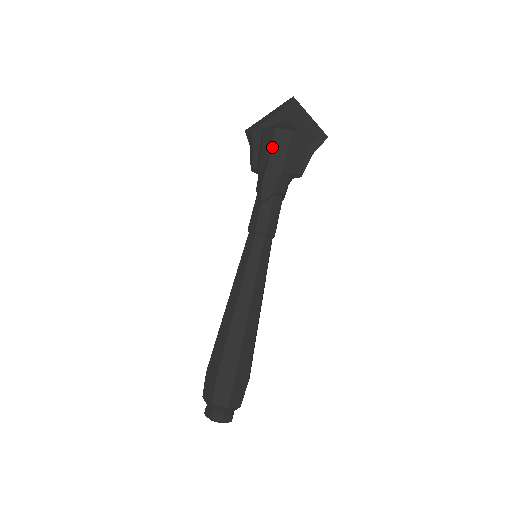
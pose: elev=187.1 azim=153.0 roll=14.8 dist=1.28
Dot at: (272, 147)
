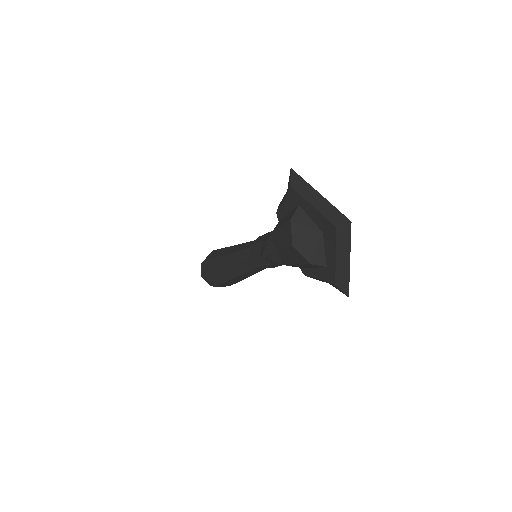
Dot at: (284, 249)
